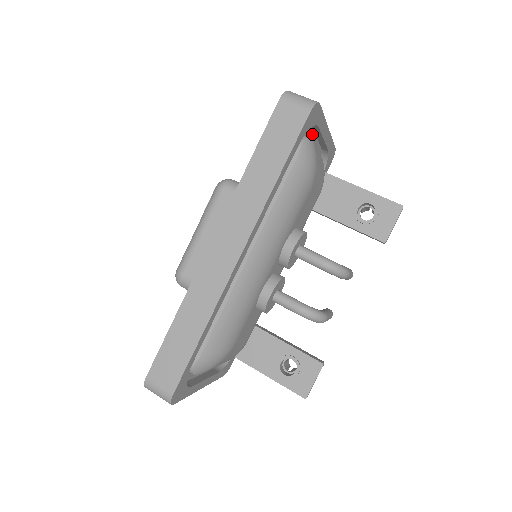
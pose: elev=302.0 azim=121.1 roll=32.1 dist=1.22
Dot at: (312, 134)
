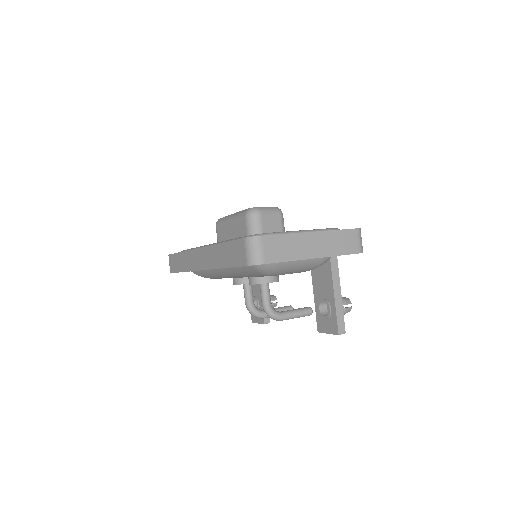
Dot at: occluded
